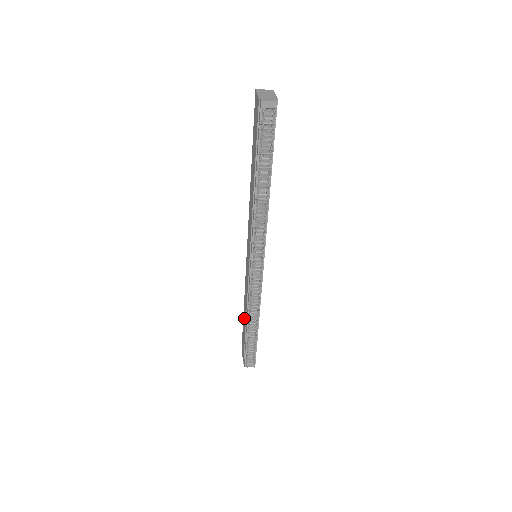
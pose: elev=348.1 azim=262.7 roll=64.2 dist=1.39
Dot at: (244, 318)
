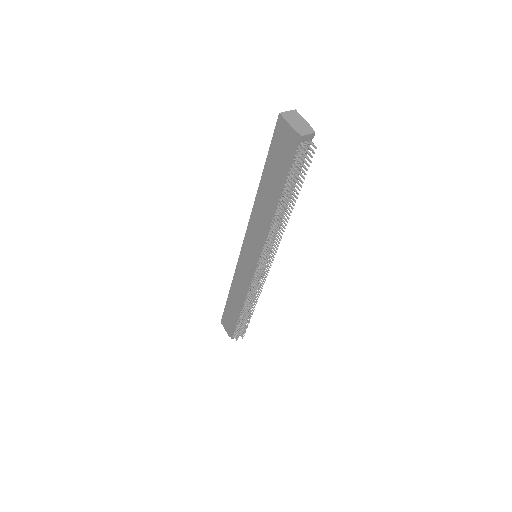
Dot at: (232, 303)
